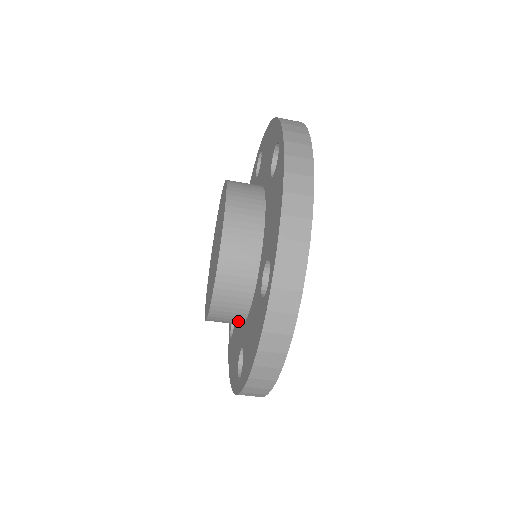
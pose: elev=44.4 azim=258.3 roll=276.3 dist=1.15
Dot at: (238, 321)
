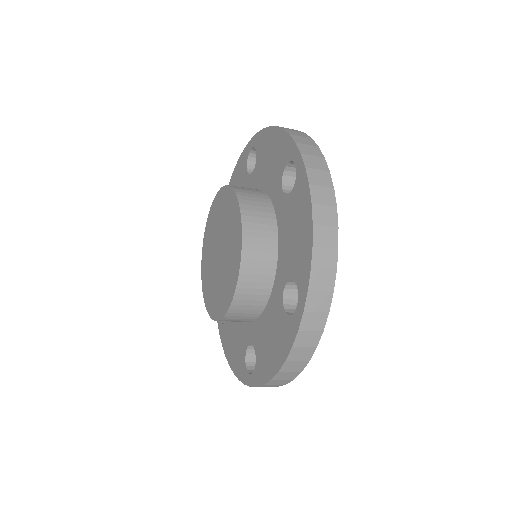
Dot at: (246, 321)
